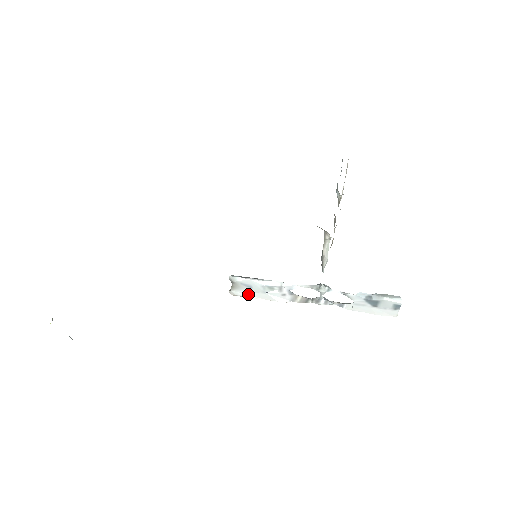
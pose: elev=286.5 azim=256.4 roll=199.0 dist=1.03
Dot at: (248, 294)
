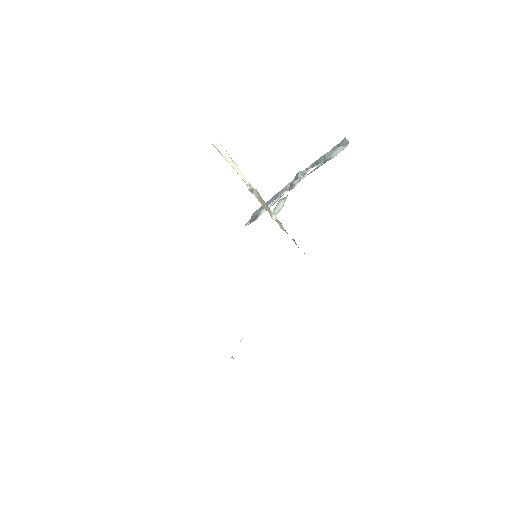
Dot at: occluded
